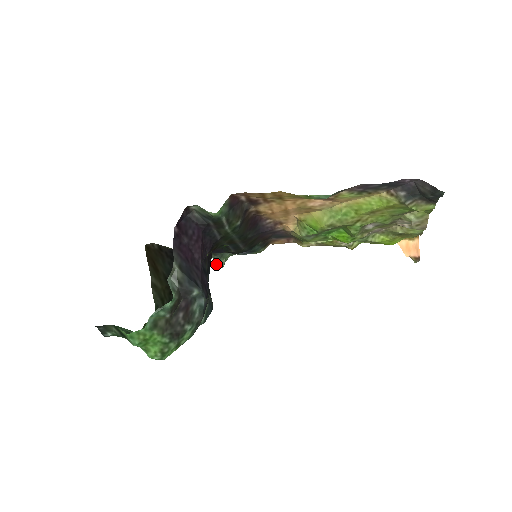
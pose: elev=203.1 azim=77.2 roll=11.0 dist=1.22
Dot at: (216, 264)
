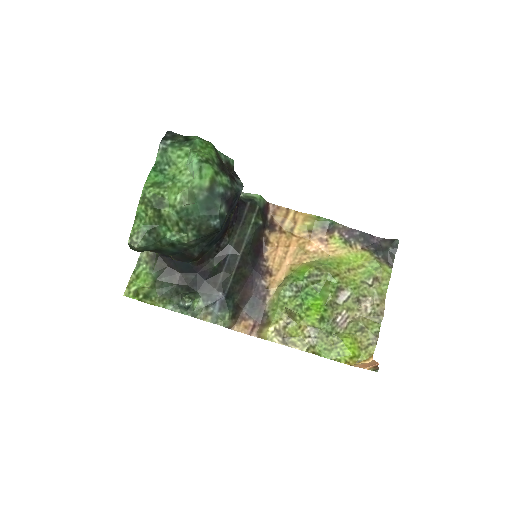
Dot at: (184, 296)
